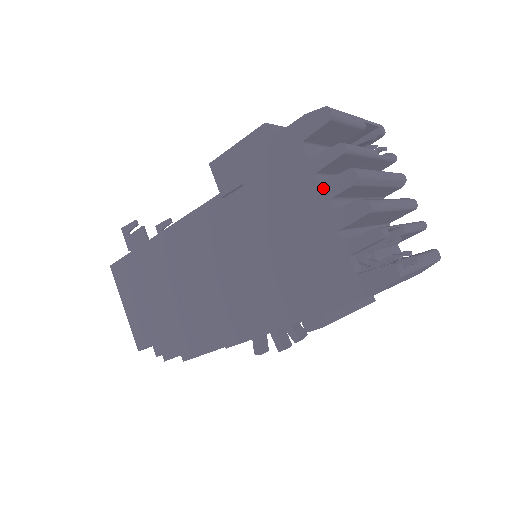
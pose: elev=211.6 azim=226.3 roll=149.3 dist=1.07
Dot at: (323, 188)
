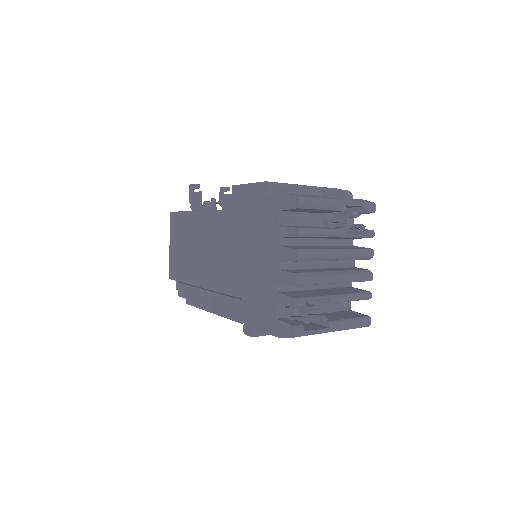
Dot at: (279, 251)
